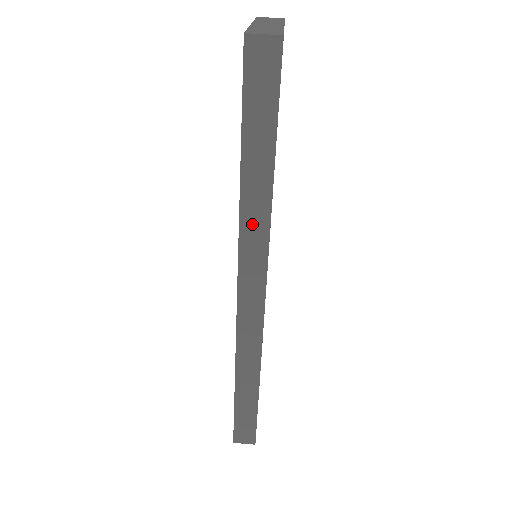
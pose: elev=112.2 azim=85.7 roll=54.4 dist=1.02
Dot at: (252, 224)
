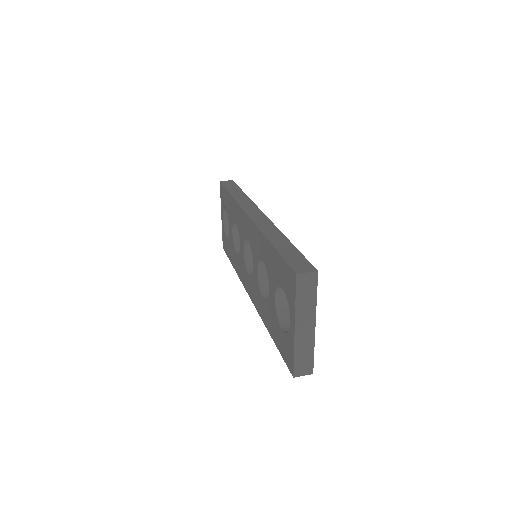
Dot at: (242, 200)
